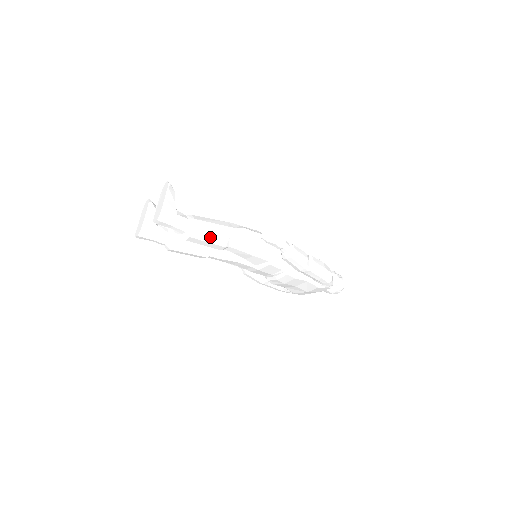
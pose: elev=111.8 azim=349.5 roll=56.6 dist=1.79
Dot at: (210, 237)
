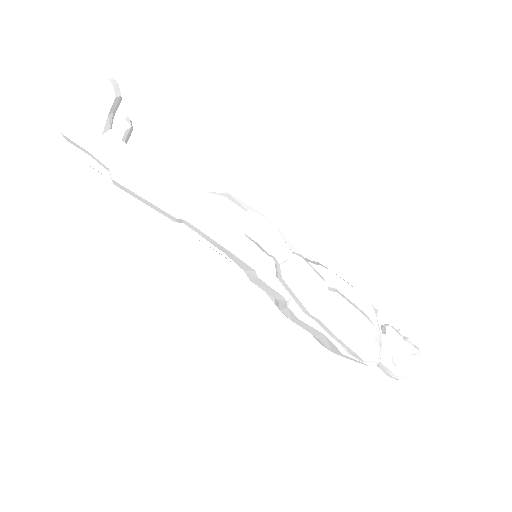
Dot at: (149, 191)
